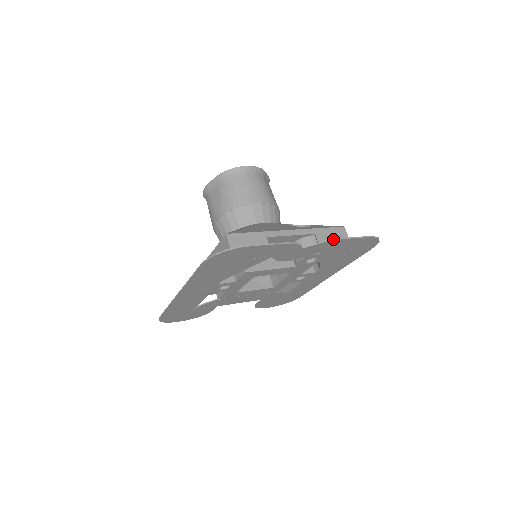
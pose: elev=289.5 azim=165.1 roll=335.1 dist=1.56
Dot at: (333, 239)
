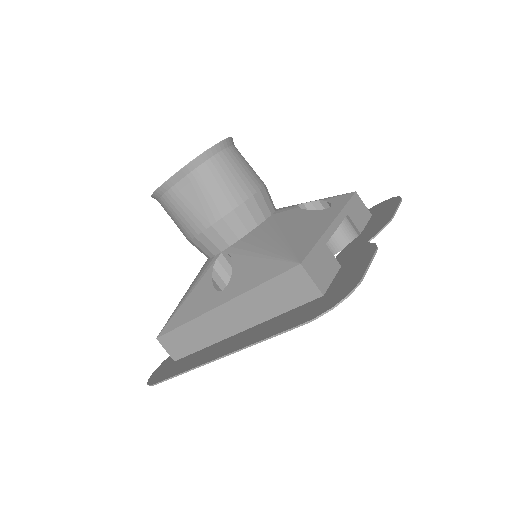
Dot at: (390, 220)
